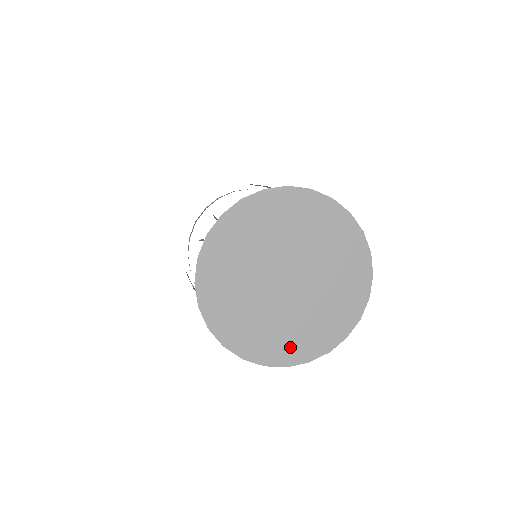
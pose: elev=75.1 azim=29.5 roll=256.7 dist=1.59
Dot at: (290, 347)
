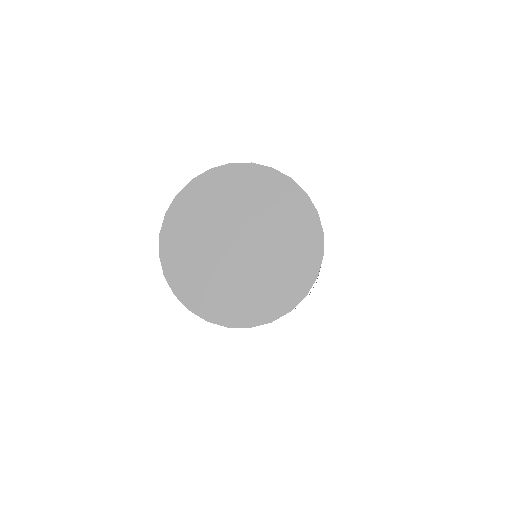
Dot at: (267, 303)
